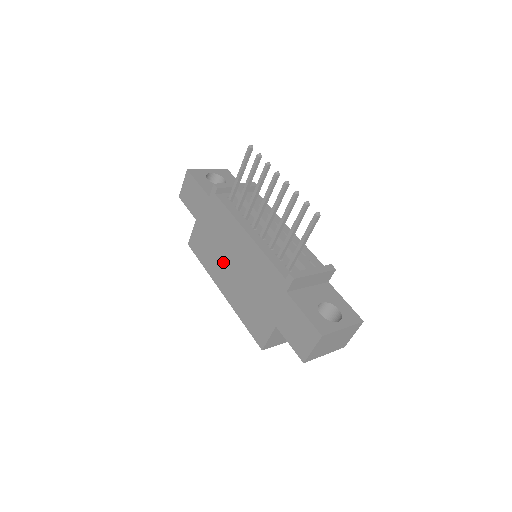
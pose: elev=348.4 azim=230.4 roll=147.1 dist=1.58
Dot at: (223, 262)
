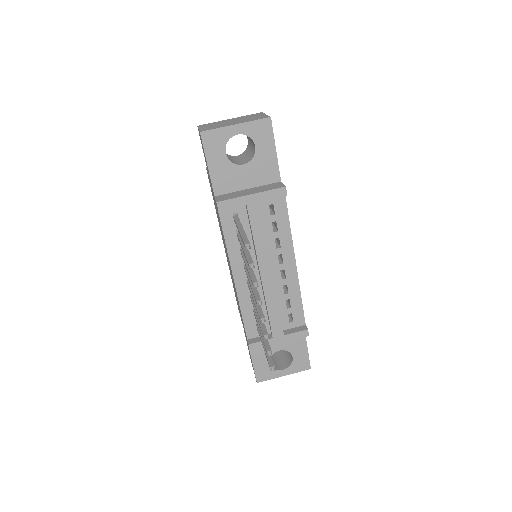
Dot at: (223, 241)
